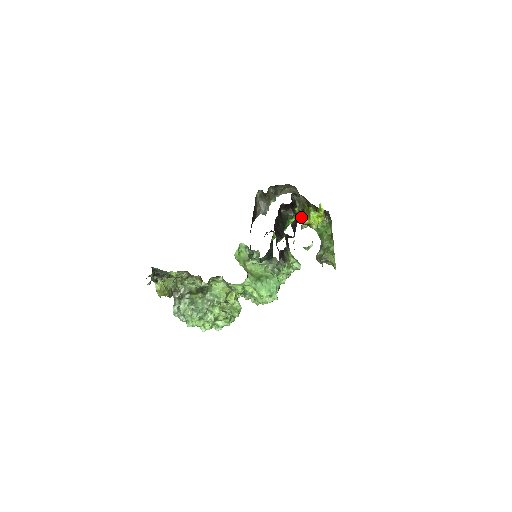
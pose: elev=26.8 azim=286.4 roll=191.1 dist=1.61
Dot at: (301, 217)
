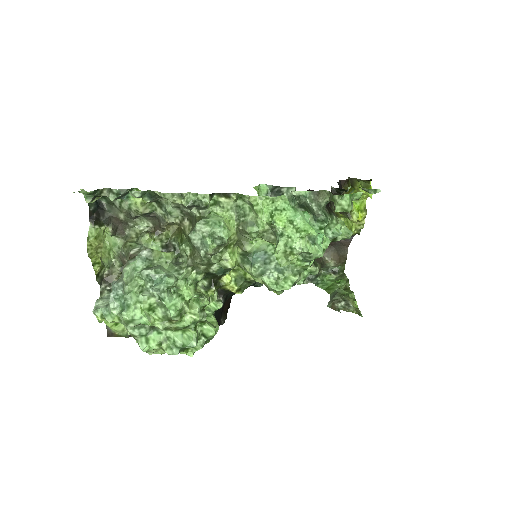
Dot at: occluded
